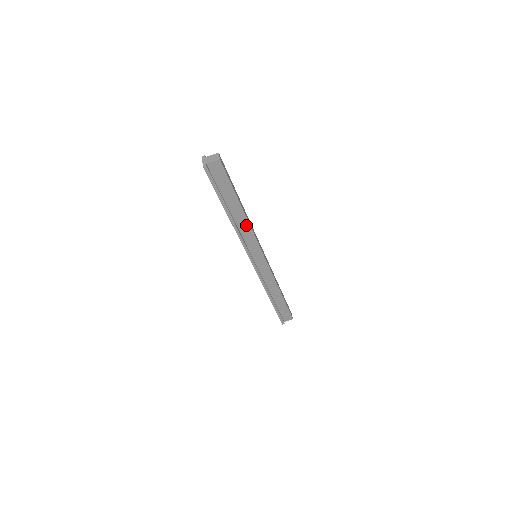
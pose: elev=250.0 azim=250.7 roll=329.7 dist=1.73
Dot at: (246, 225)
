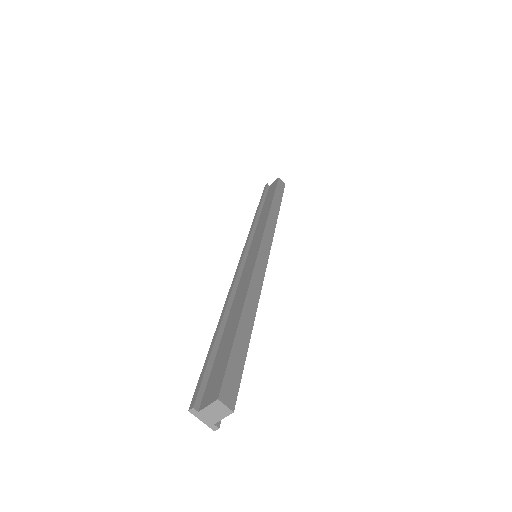
Dot at: occluded
